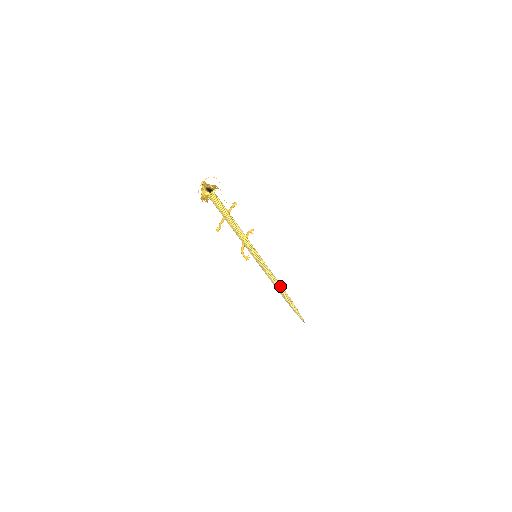
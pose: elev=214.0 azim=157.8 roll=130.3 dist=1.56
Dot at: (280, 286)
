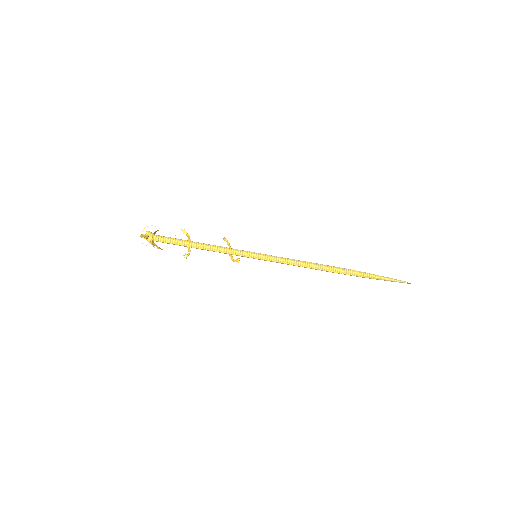
Dot at: (318, 265)
